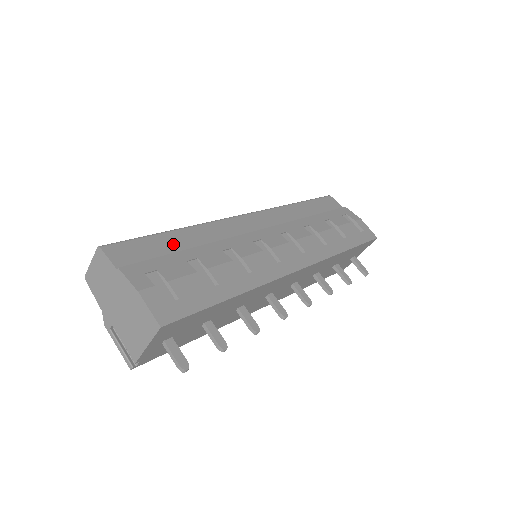
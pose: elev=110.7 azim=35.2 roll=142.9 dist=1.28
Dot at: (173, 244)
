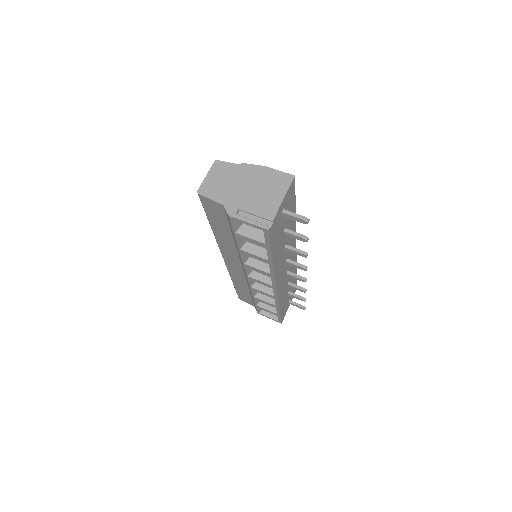
Dot at: occluded
